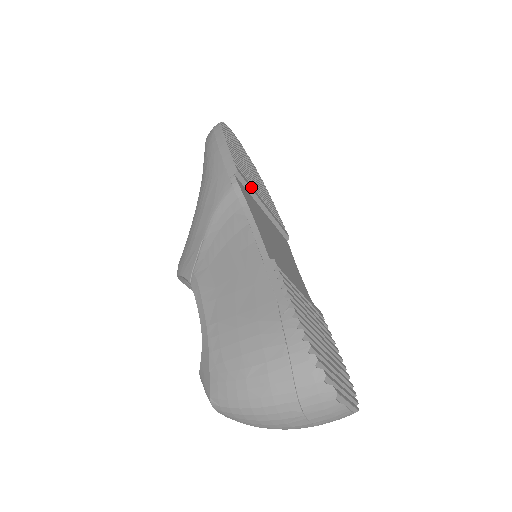
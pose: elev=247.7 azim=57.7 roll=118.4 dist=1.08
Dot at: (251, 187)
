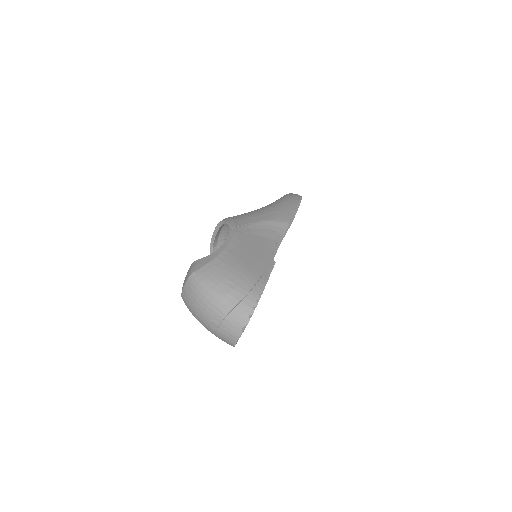
Dot at: occluded
